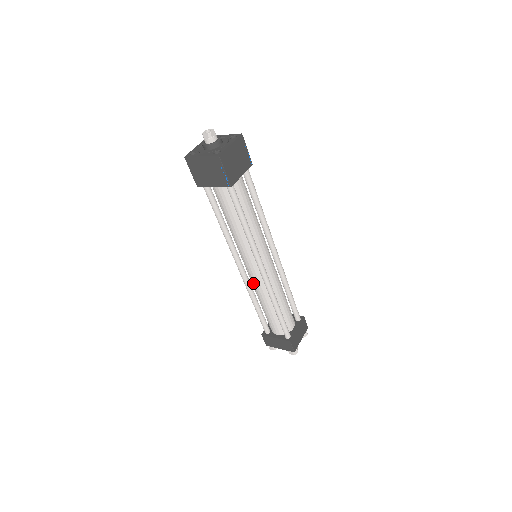
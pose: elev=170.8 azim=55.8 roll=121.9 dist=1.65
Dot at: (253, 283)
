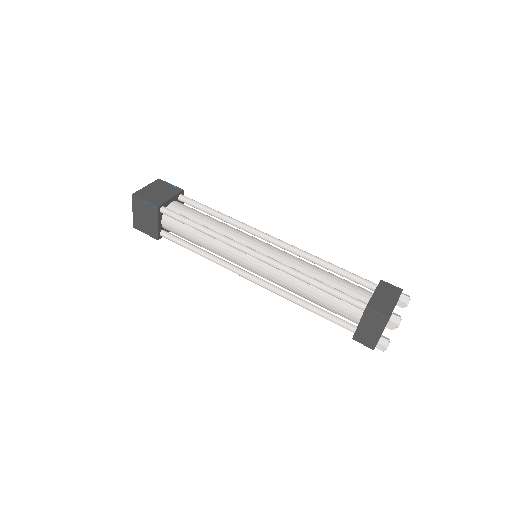
Dot at: (274, 282)
